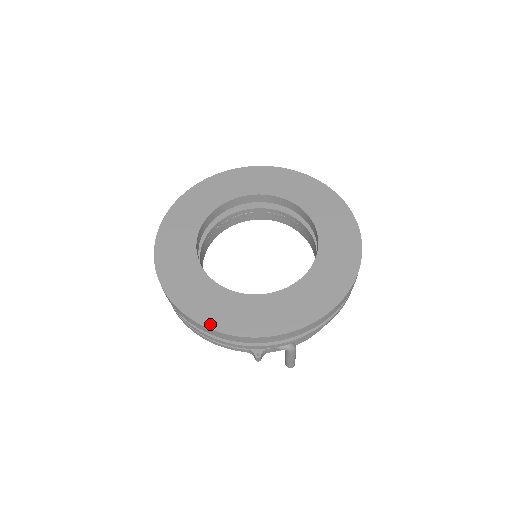
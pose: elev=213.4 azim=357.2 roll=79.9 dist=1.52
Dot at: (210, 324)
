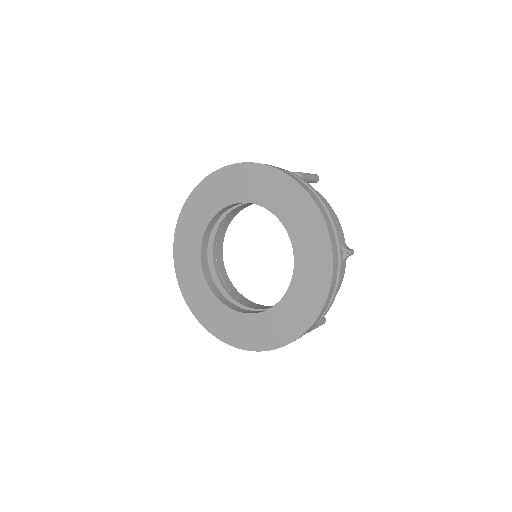
Dot at: (230, 342)
